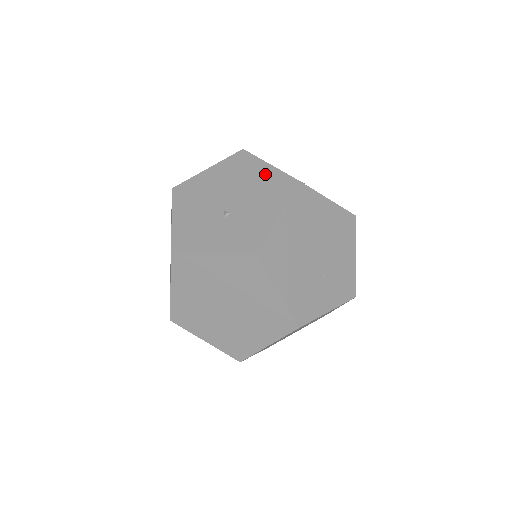
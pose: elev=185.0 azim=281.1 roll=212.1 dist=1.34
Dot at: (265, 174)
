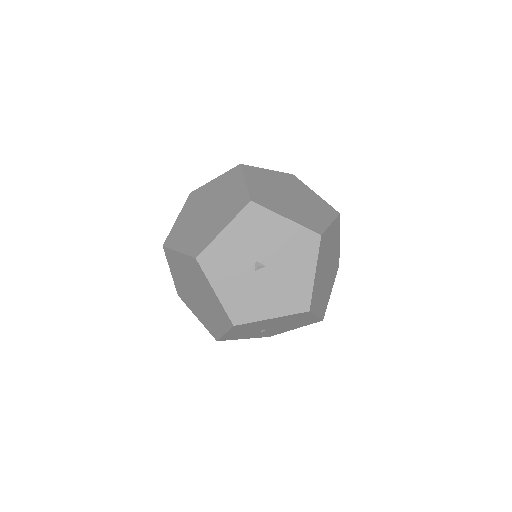
Dot at: occluded
